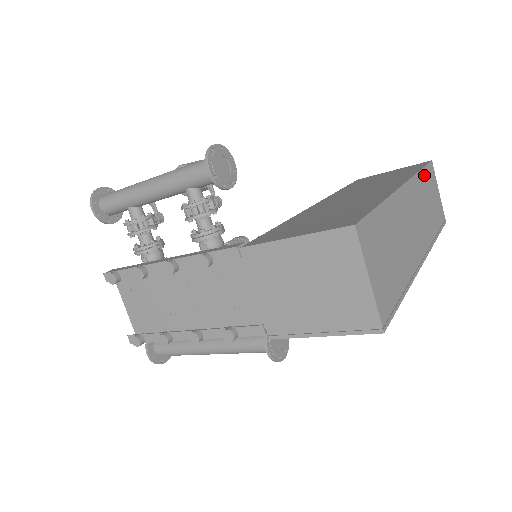
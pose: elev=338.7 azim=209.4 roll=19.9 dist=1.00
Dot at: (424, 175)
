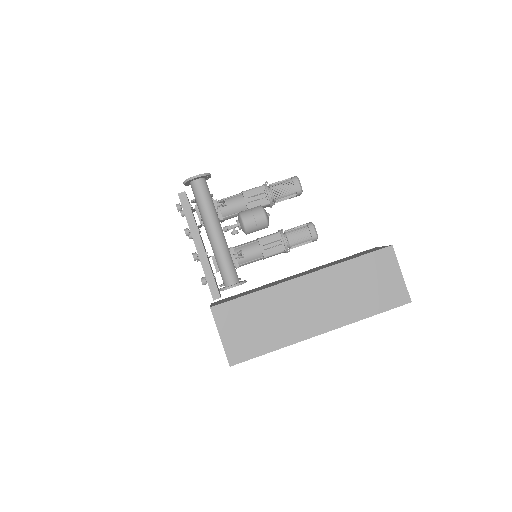
Dot at: (375, 314)
